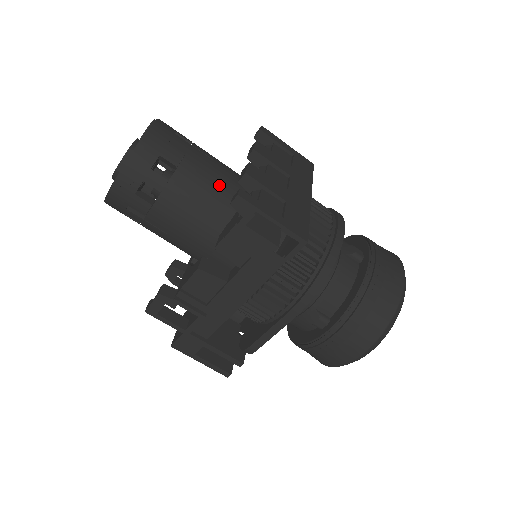
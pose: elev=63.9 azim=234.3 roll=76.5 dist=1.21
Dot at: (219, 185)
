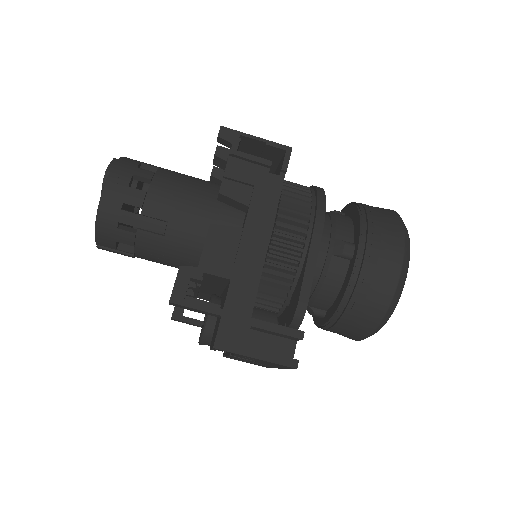
Dot at: occluded
